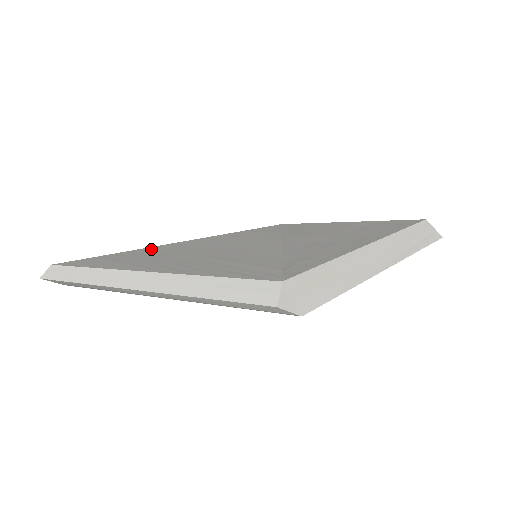
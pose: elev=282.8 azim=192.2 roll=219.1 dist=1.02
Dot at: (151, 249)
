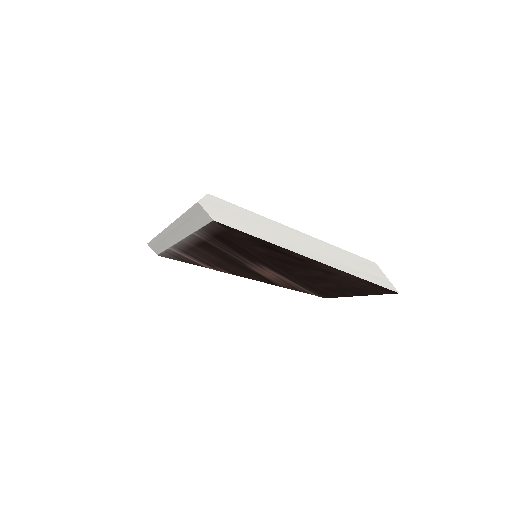
Dot at: occluded
